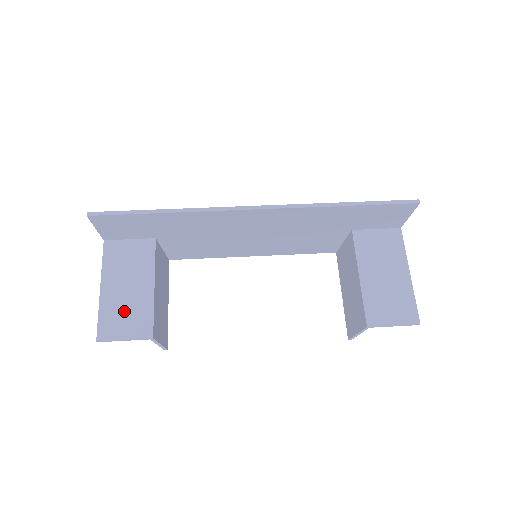
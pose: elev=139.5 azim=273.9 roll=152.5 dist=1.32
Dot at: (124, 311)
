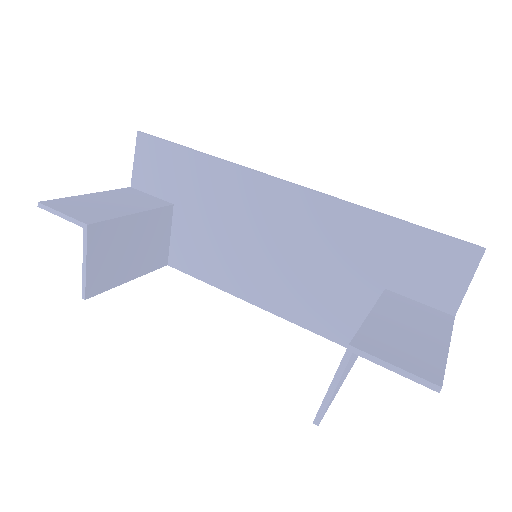
Dot at: (89, 206)
